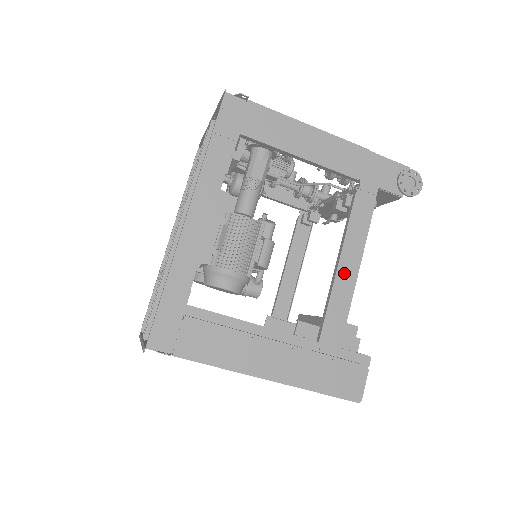
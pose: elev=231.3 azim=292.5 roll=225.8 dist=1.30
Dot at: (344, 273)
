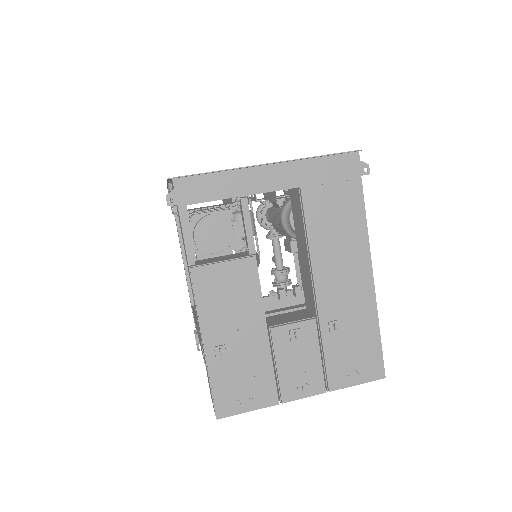
Dot at: occluded
